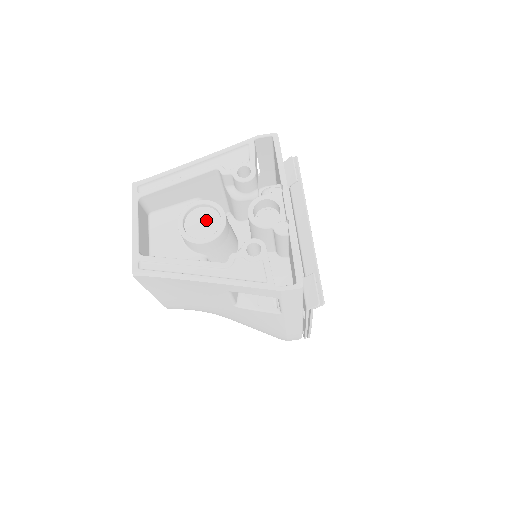
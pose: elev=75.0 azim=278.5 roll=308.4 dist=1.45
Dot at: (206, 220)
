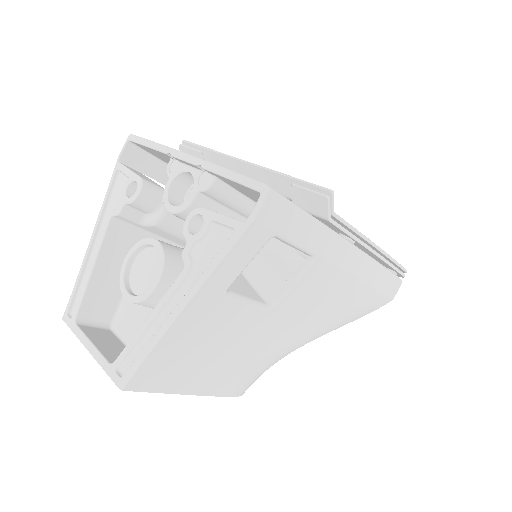
Dot at: (146, 265)
